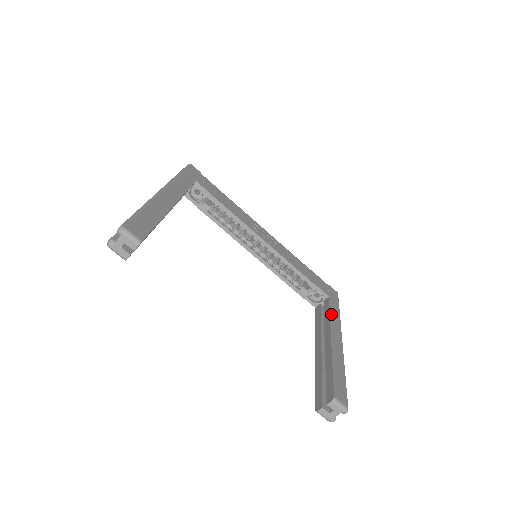
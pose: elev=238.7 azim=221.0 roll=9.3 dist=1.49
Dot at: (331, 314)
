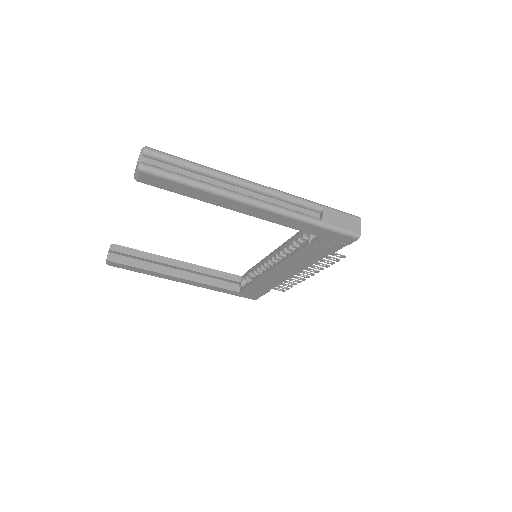
Dot at: occluded
